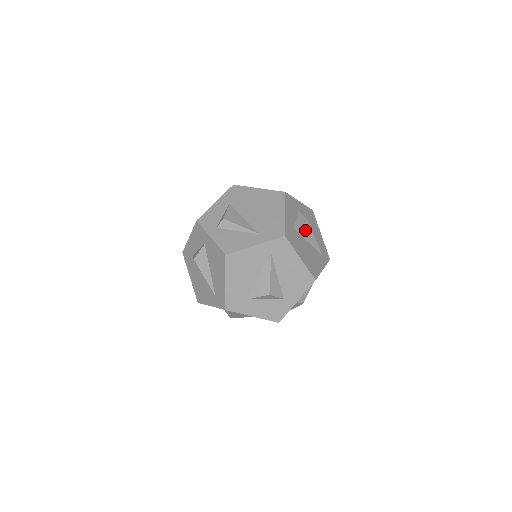
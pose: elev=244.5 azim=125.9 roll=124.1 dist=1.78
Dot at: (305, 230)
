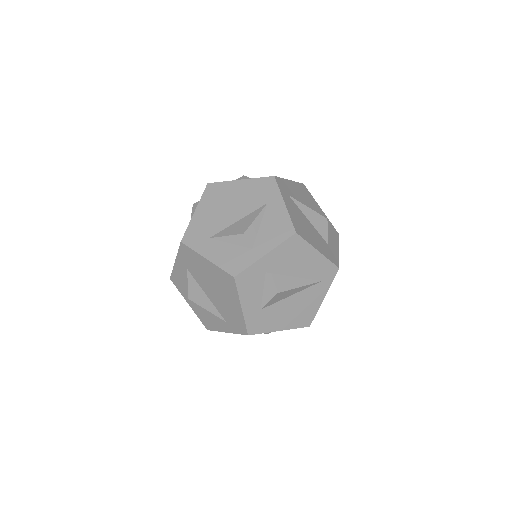
Dot at: (279, 297)
